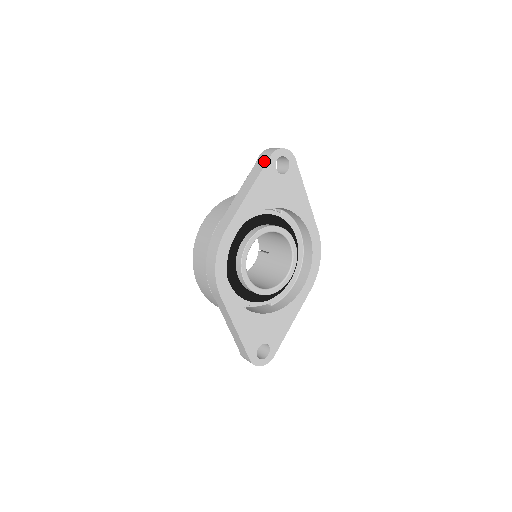
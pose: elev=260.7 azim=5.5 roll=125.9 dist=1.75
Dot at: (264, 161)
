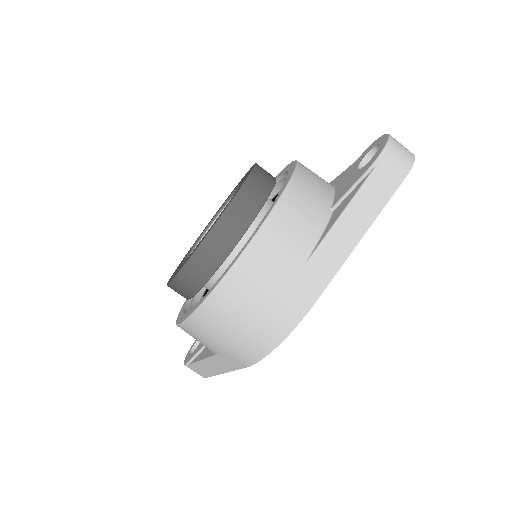
Dot at: (393, 182)
